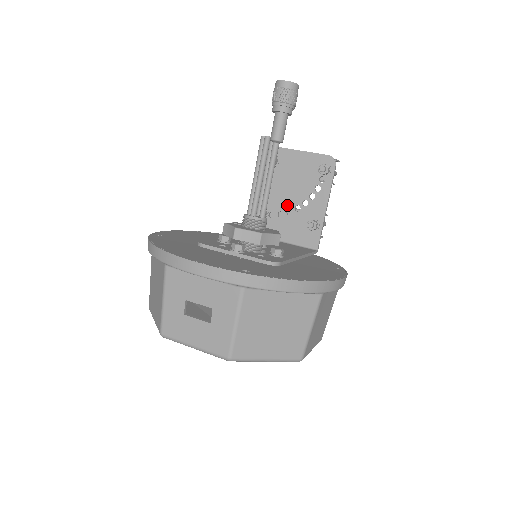
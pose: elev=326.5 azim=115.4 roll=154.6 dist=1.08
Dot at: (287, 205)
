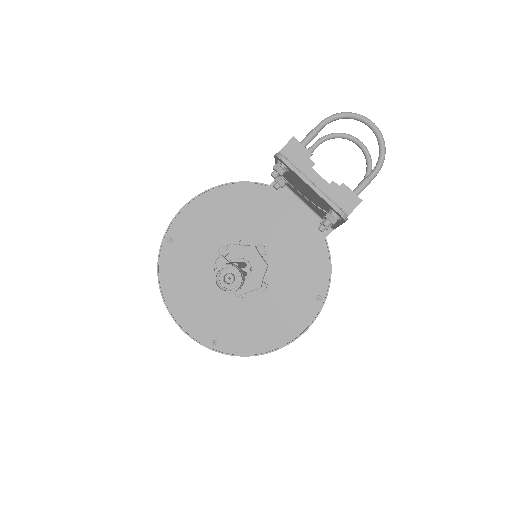
Dot at: (304, 194)
